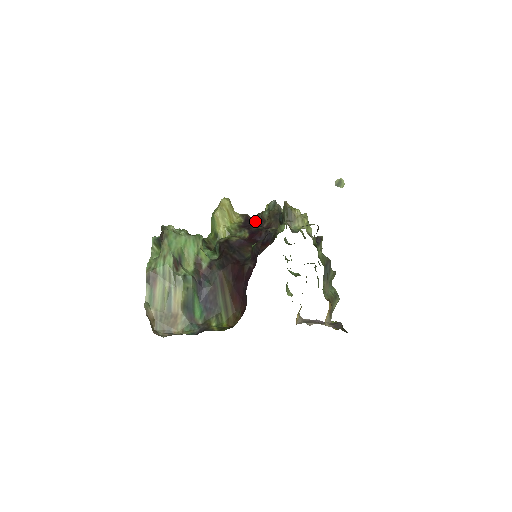
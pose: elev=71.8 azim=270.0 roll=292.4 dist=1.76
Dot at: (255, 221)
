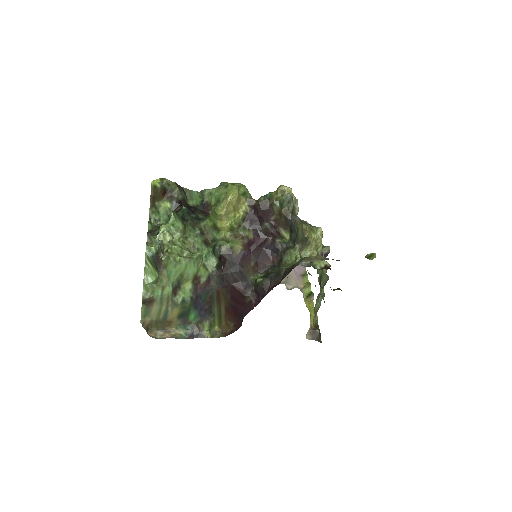
Dot at: (262, 210)
